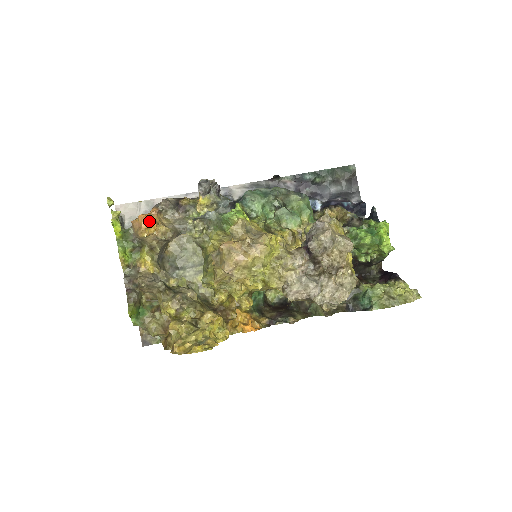
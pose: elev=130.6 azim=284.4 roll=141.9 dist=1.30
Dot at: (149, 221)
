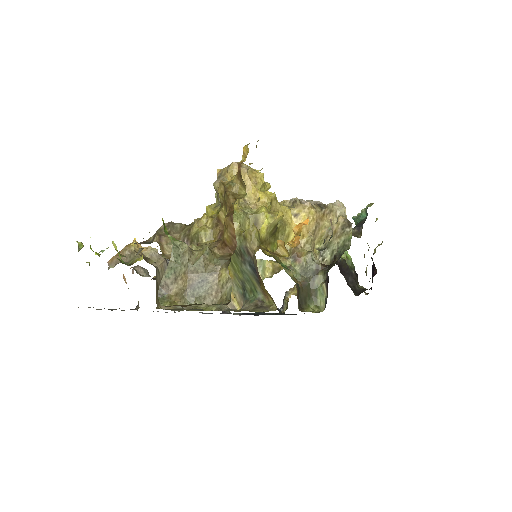
Dot at: occluded
